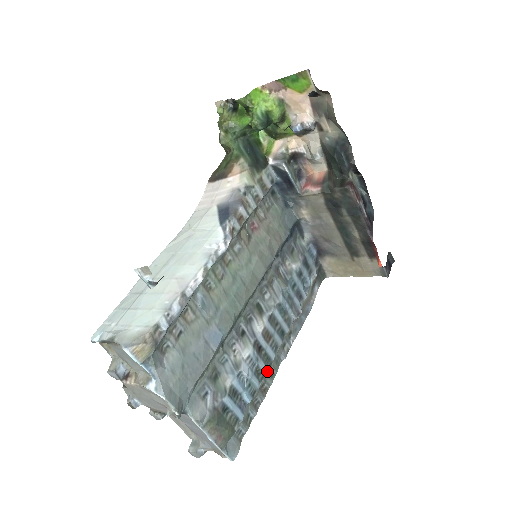
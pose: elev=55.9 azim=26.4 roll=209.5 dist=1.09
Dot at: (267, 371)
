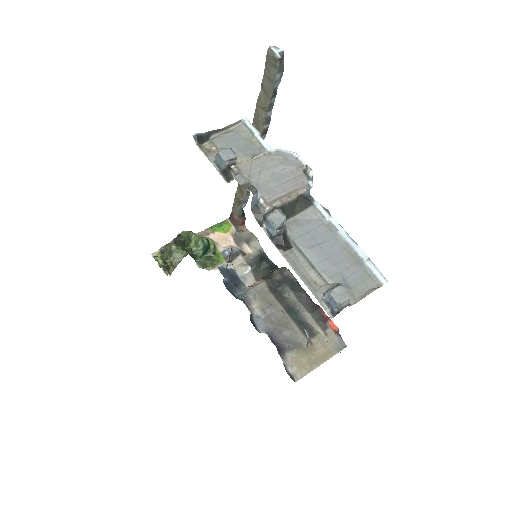
Dot at: occluded
